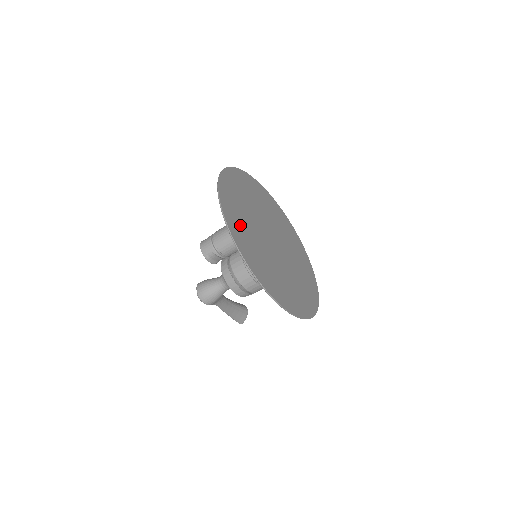
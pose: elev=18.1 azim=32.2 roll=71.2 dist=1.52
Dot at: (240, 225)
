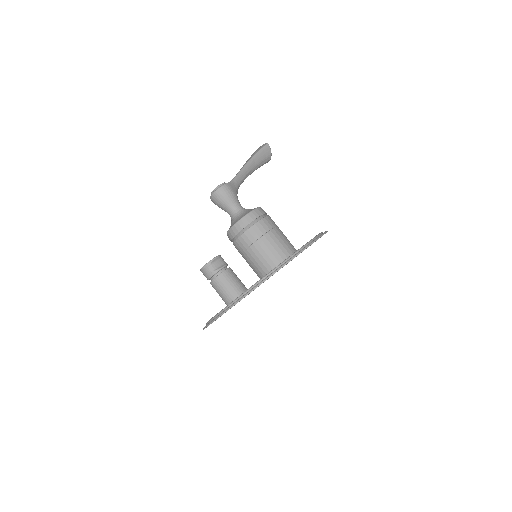
Dot at: (225, 312)
